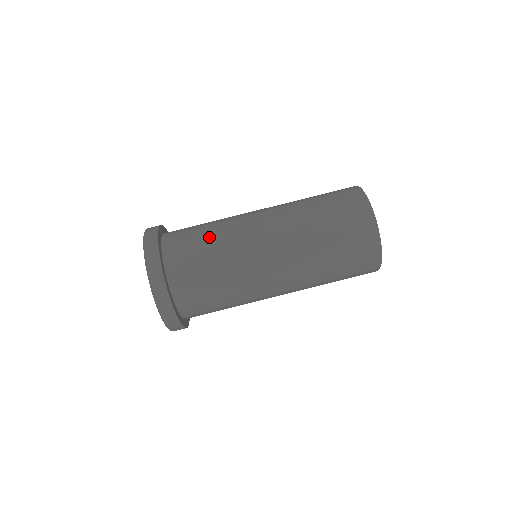
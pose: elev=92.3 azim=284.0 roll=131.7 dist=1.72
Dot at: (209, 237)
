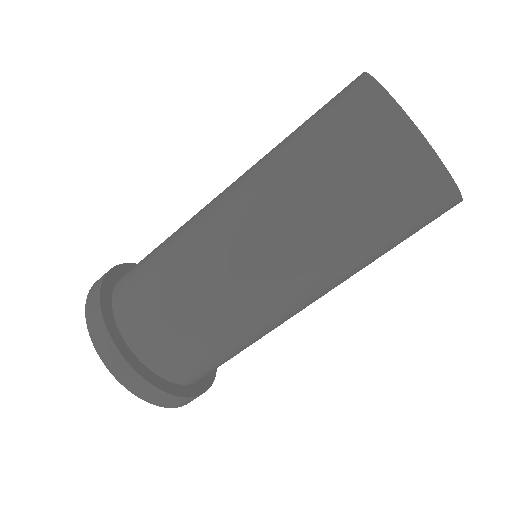
Dot at: (220, 343)
